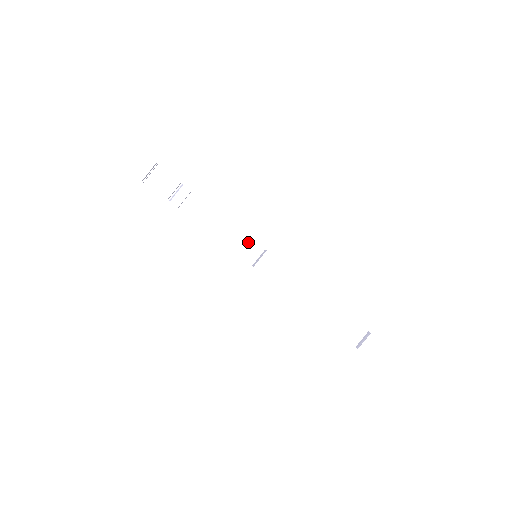
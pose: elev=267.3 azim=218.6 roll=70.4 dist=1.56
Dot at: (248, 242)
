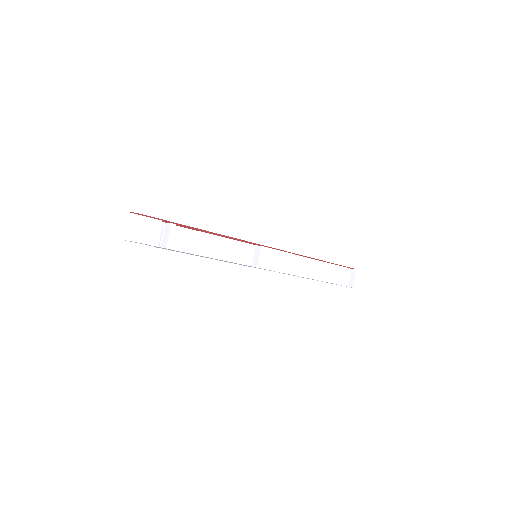
Dot at: (239, 247)
